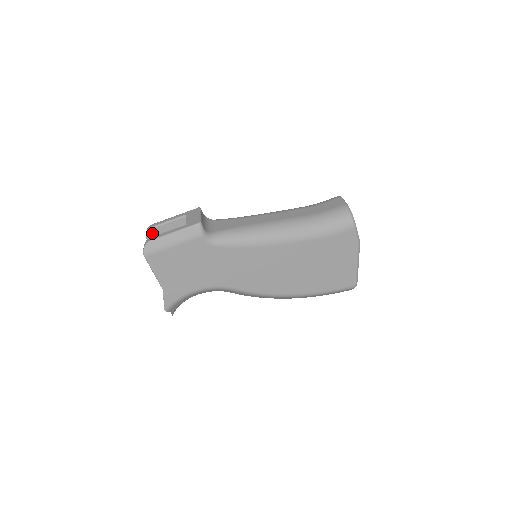
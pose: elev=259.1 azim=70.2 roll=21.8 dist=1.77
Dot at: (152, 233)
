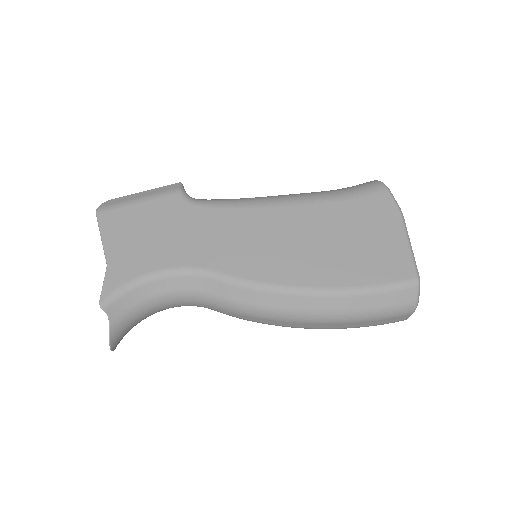
Dot at: occluded
